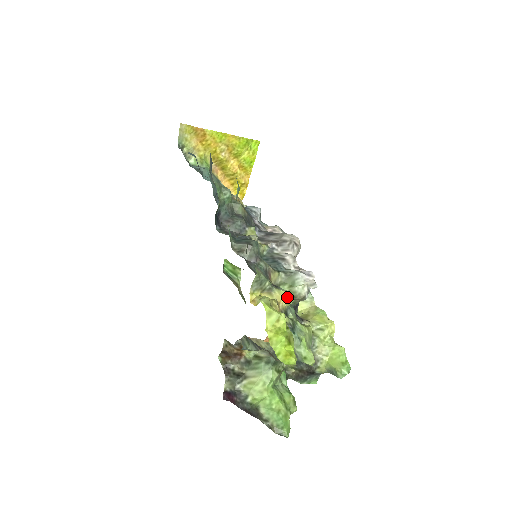
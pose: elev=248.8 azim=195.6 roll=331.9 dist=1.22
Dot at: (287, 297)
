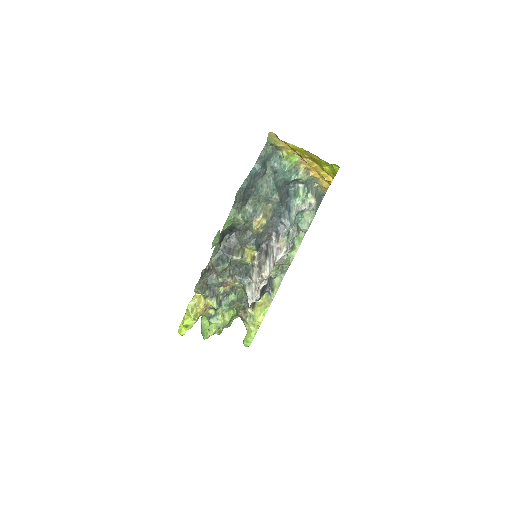
Dot at: (212, 306)
